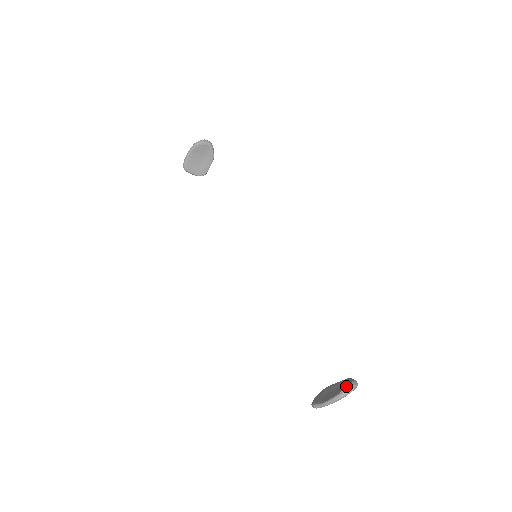
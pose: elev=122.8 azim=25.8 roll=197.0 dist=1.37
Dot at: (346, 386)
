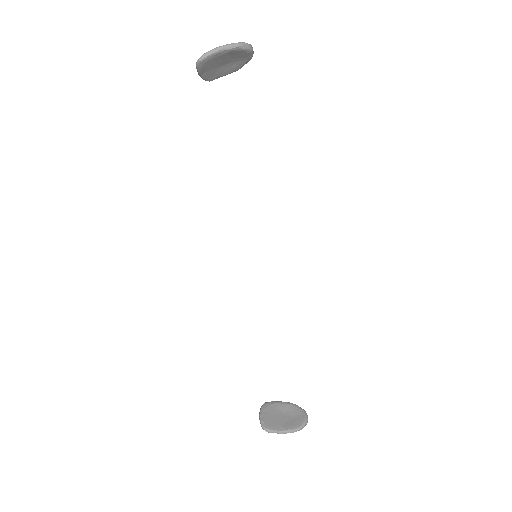
Dot at: (304, 421)
